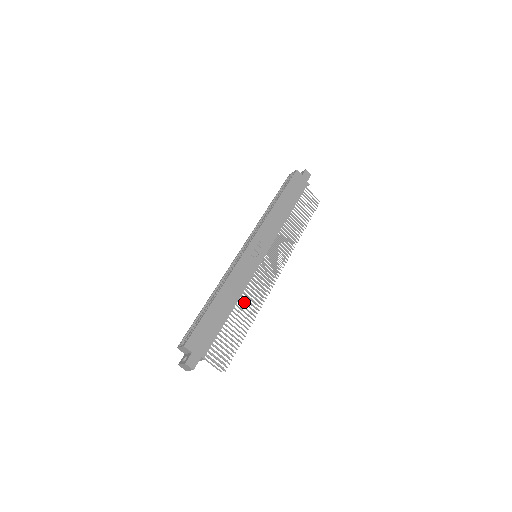
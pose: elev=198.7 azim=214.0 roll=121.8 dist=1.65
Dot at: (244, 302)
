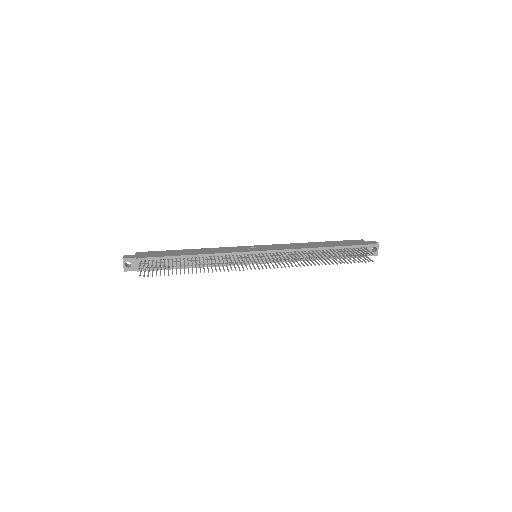
Dot at: (207, 259)
